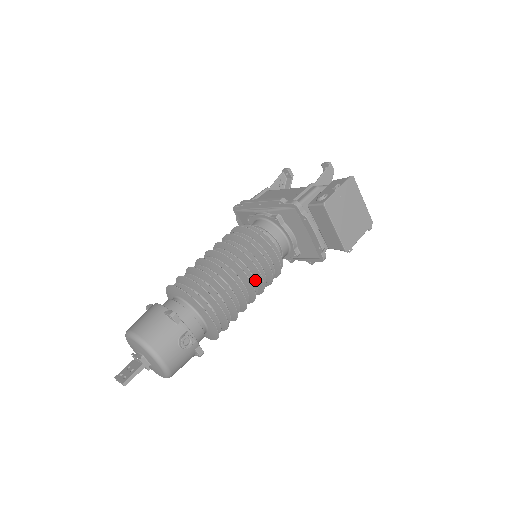
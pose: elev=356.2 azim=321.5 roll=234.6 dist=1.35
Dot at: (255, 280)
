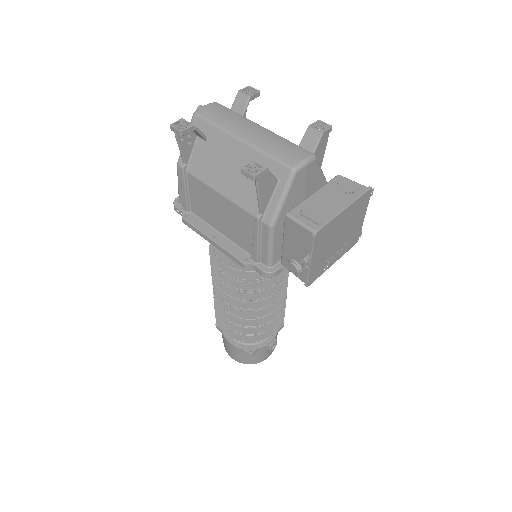
Dot at: occluded
